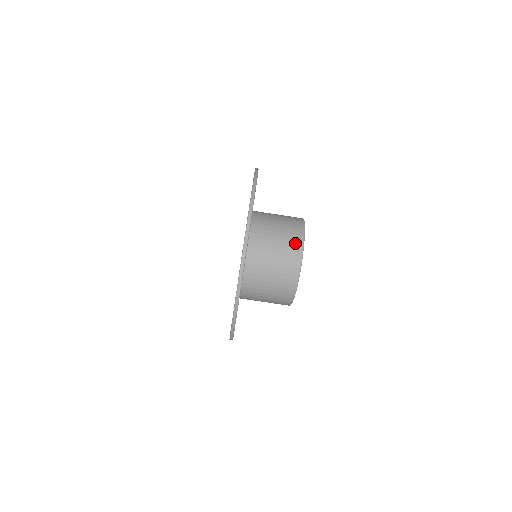
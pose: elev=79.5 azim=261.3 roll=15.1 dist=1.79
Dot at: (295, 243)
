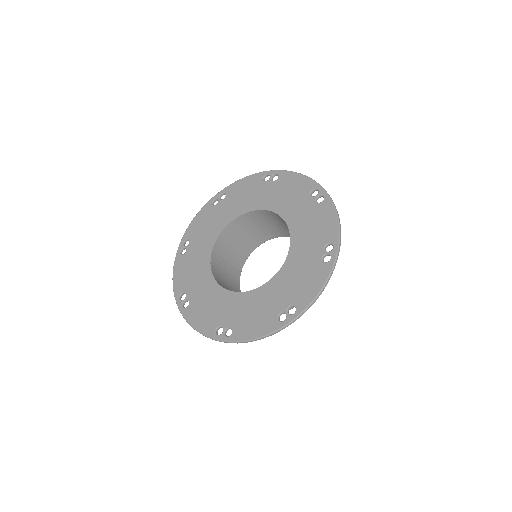
Dot at: occluded
